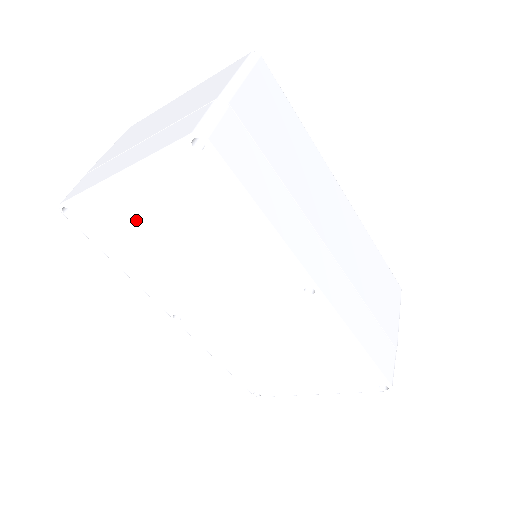
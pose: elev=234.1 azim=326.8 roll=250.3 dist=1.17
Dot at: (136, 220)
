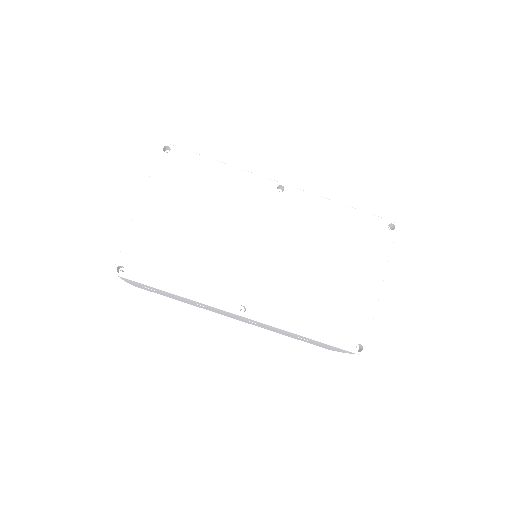
Dot at: (164, 232)
